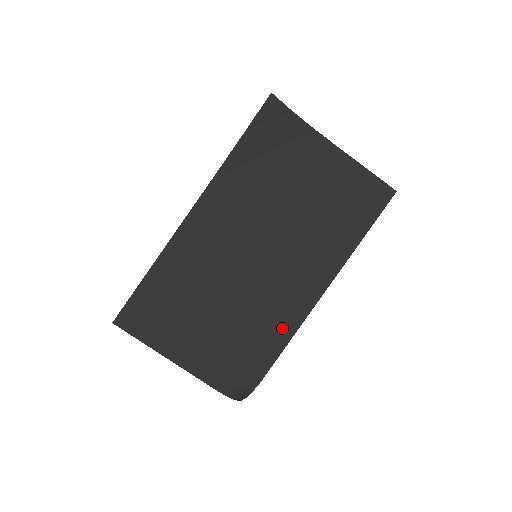
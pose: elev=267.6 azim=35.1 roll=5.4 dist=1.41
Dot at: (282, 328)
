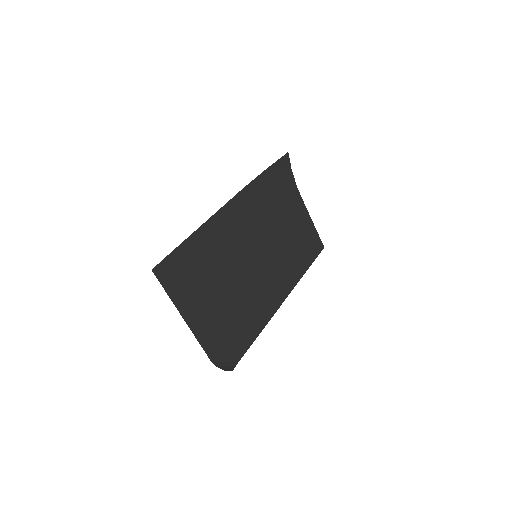
Dot at: (260, 319)
